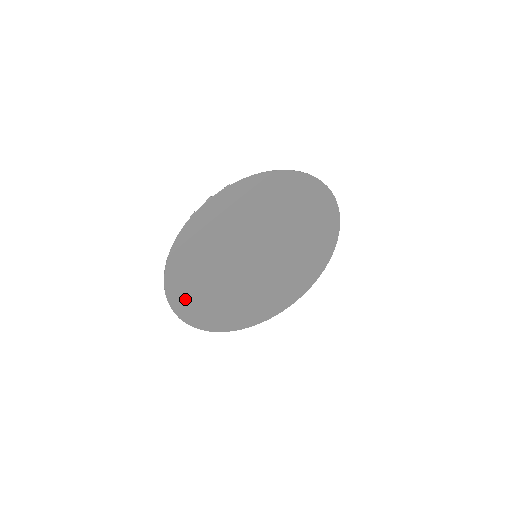
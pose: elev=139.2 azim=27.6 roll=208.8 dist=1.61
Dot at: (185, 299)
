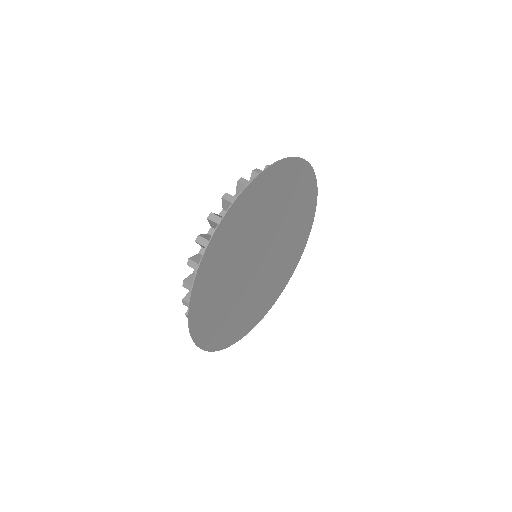
Dot at: (202, 301)
